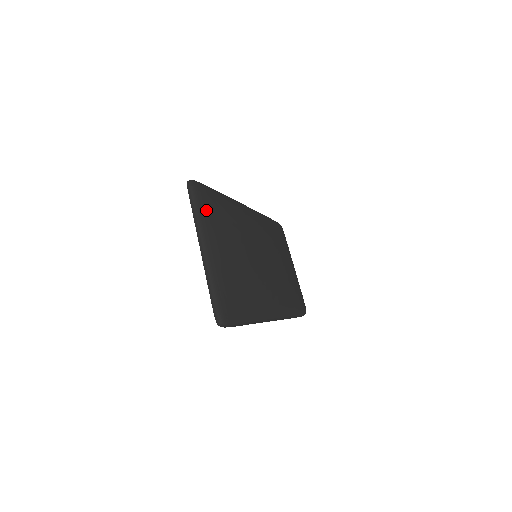
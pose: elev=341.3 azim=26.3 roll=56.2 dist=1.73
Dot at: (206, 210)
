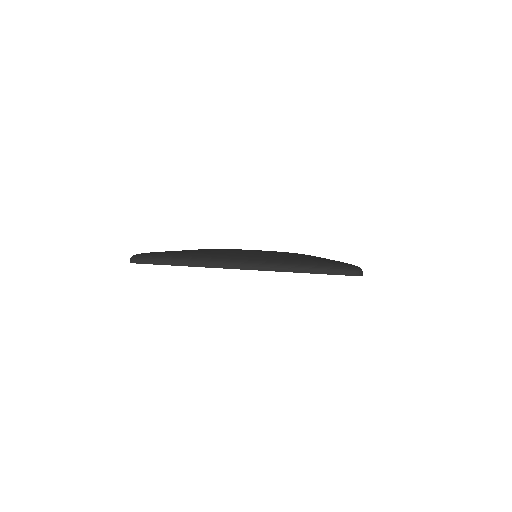
Dot at: (186, 254)
